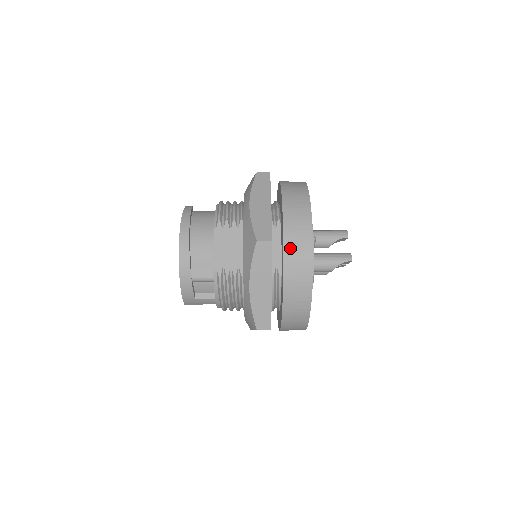
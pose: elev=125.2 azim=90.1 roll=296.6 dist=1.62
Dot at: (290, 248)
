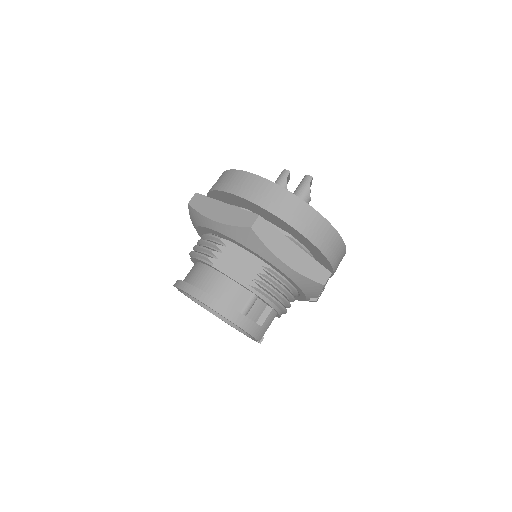
Dot at: (274, 207)
